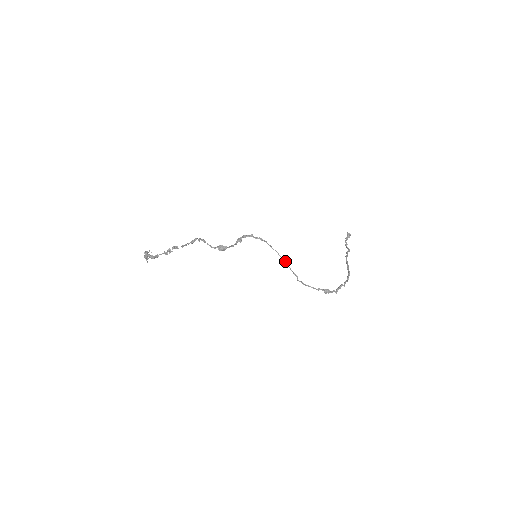
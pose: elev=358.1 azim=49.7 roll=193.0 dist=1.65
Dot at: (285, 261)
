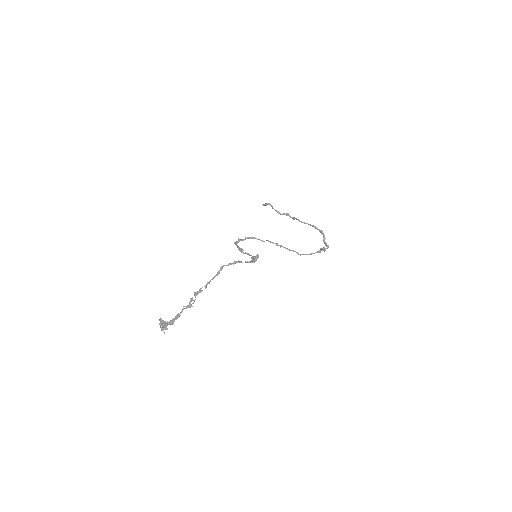
Dot at: (280, 245)
